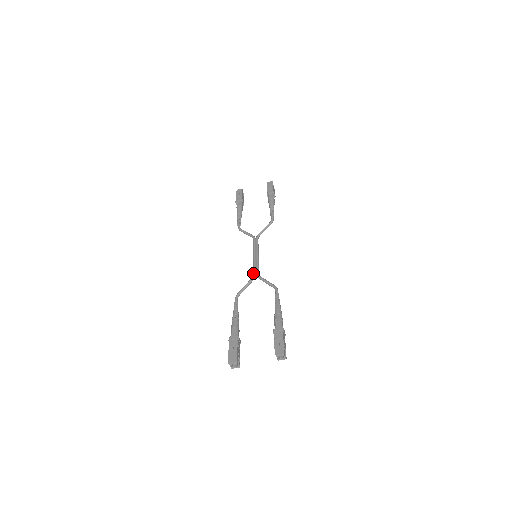
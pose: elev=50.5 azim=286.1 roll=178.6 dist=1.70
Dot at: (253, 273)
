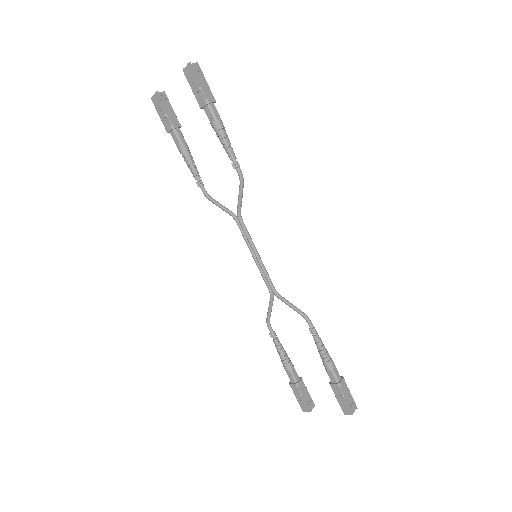
Dot at: occluded
